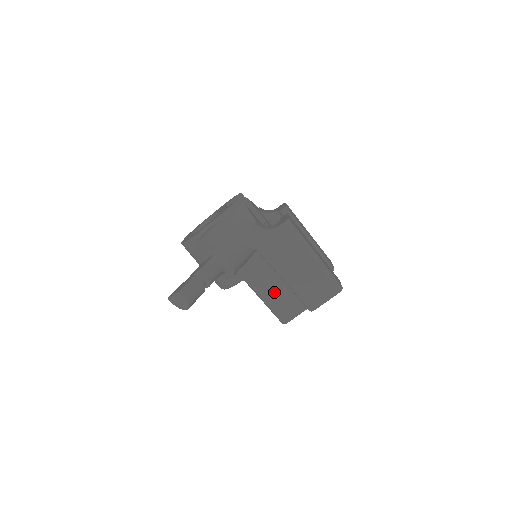
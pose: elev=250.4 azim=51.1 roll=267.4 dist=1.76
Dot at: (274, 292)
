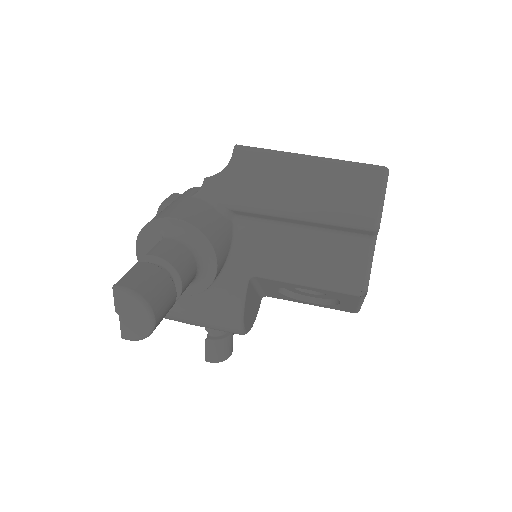
Dot at: (305, 257)
